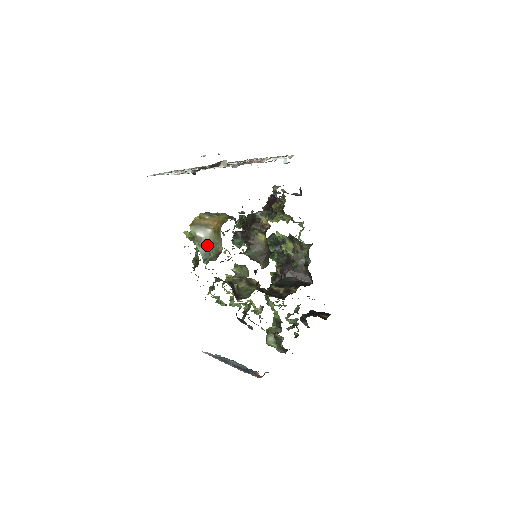
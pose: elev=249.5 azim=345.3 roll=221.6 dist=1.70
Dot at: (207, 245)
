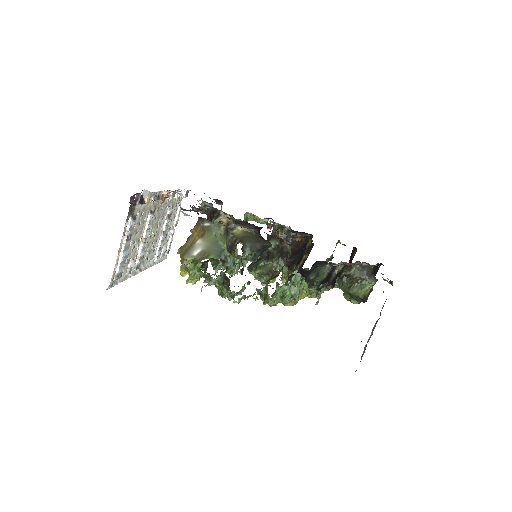
Dot at: (212, 249)
